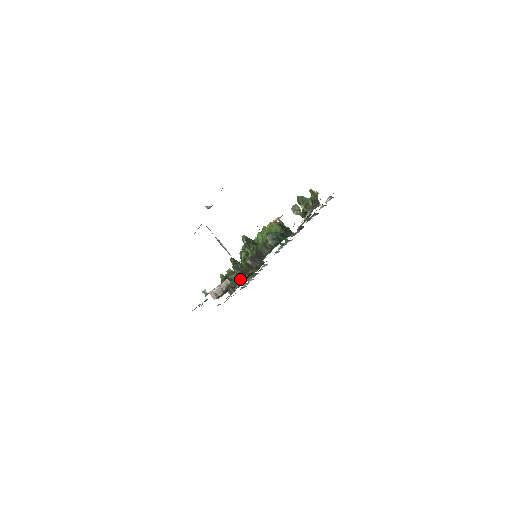
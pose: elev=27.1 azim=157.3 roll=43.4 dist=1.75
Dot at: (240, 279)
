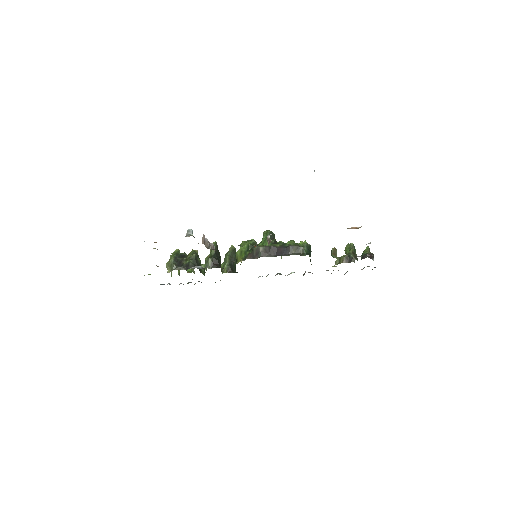
Dot at: (209, 263)
